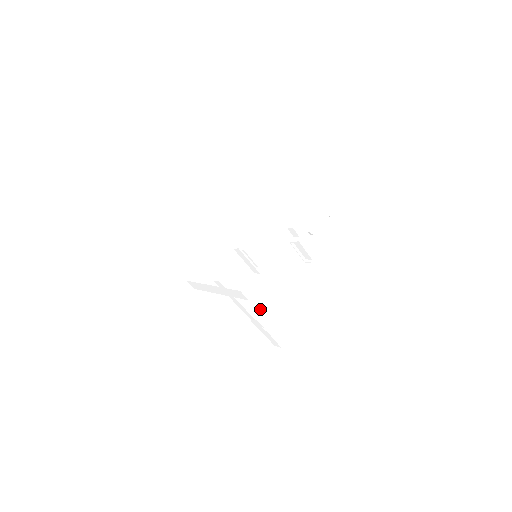
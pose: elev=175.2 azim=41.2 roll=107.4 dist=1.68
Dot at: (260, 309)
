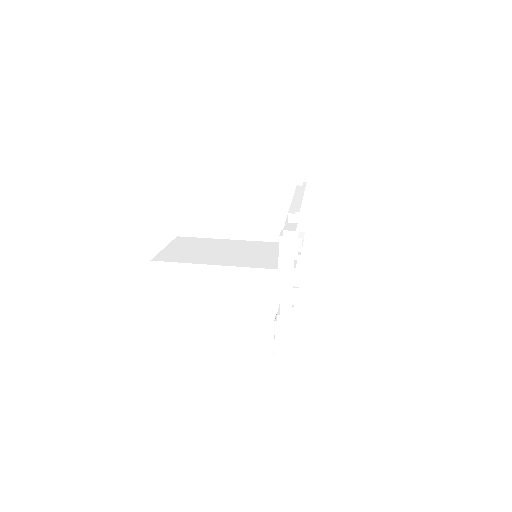
Dot at: occluded
